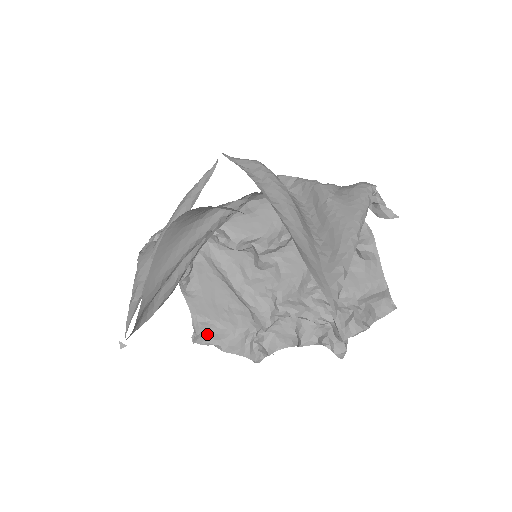
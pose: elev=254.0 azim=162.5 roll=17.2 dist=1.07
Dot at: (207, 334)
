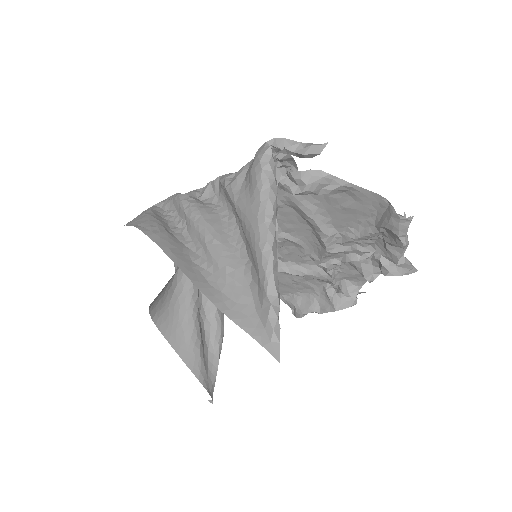
Dot at: (298, 307)
